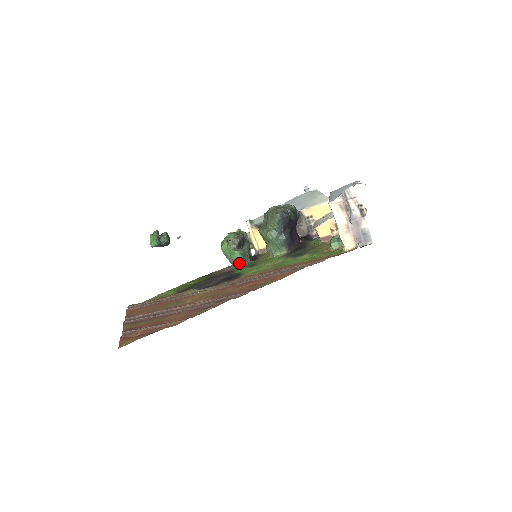
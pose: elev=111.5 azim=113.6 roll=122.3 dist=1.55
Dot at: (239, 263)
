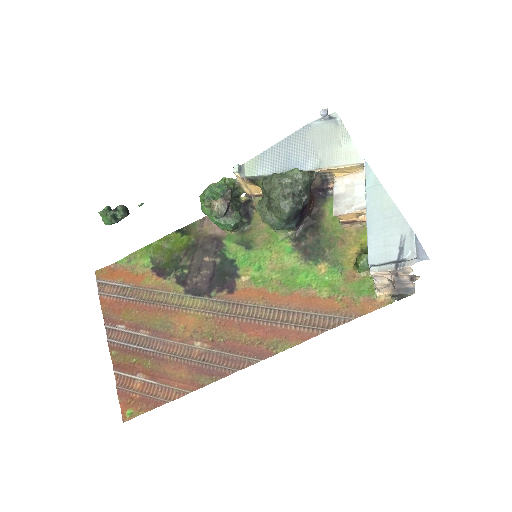
Dot at: (229, 231)
